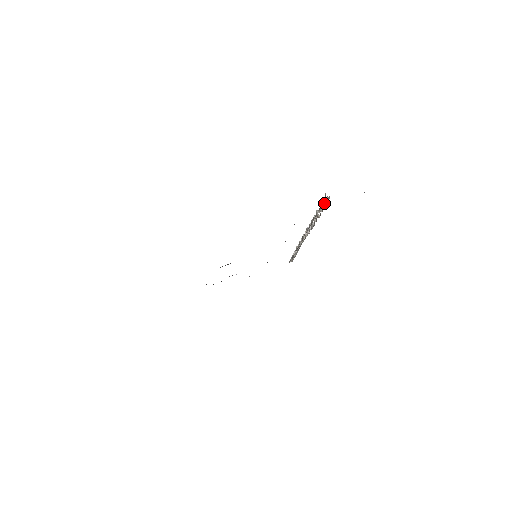
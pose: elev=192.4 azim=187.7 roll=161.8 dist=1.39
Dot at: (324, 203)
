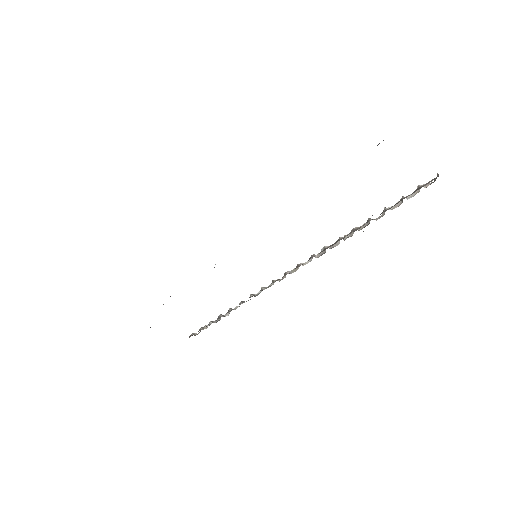
Dot at: (407, 196)
